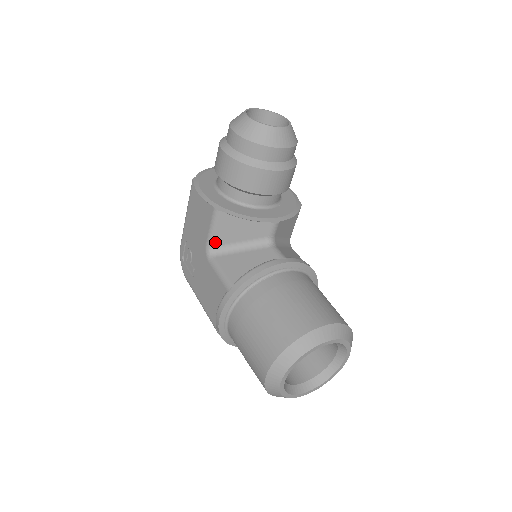
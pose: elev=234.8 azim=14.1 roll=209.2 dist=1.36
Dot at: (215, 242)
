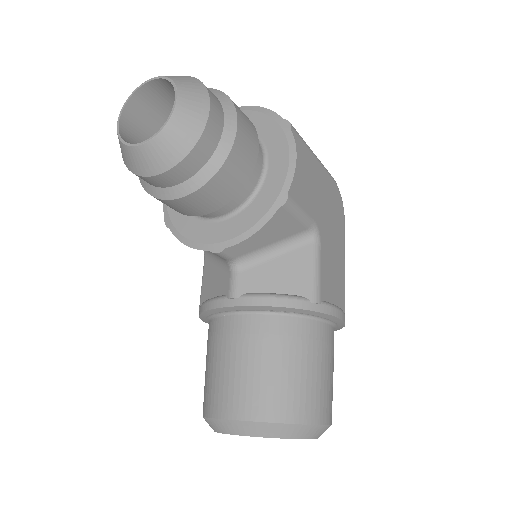
Dot at: occluded
